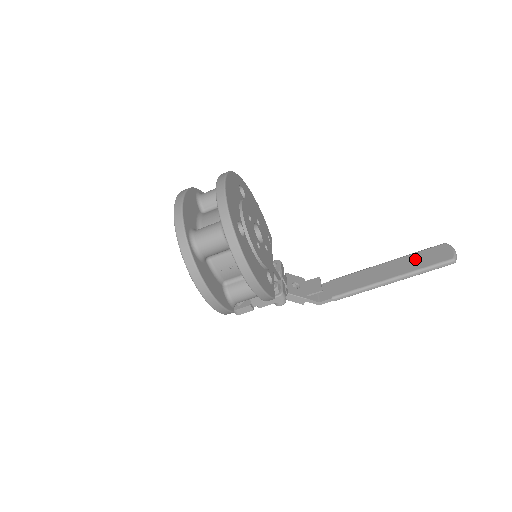
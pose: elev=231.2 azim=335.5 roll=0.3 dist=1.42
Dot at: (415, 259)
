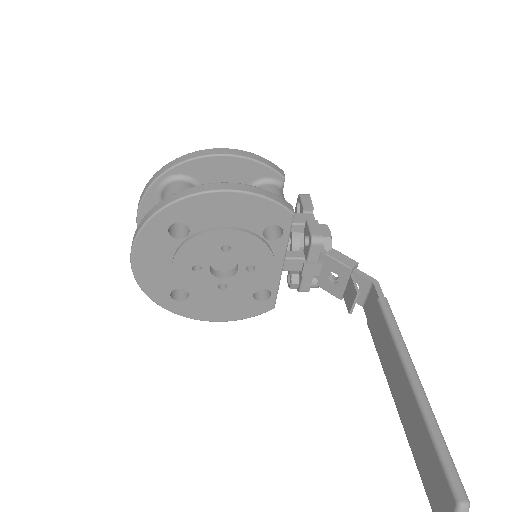
Dot at: (422, 442)
